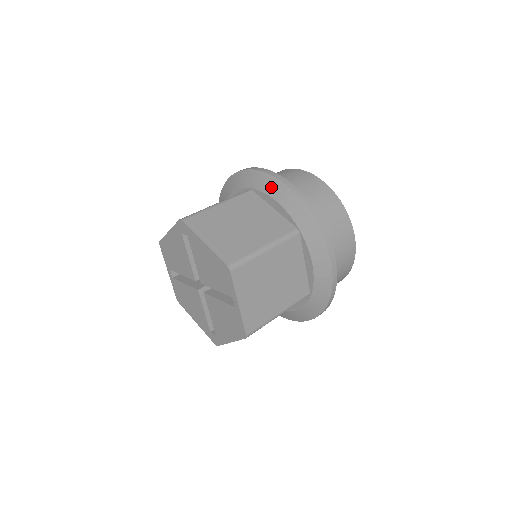
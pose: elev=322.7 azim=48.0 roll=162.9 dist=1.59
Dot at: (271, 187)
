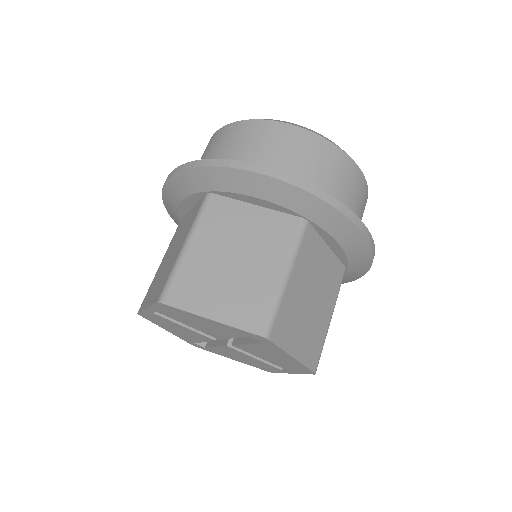
Dot at: (344, 233)
